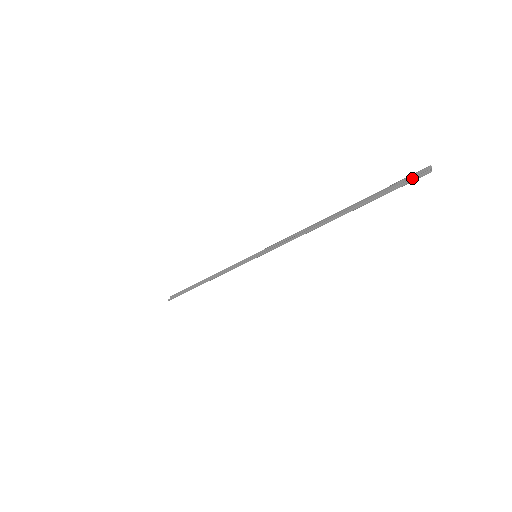
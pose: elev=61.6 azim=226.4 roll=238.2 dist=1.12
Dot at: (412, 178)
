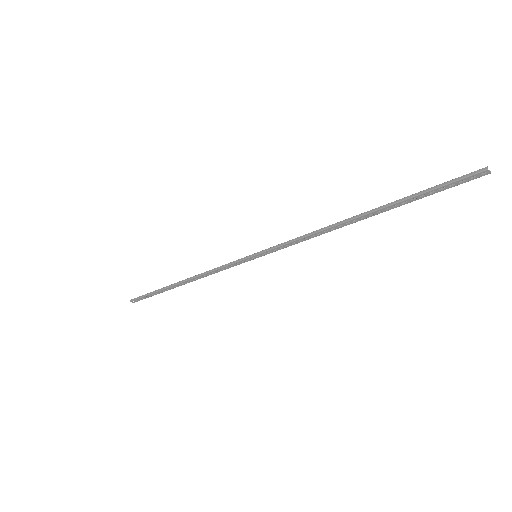
Dot at: (466, 174)
